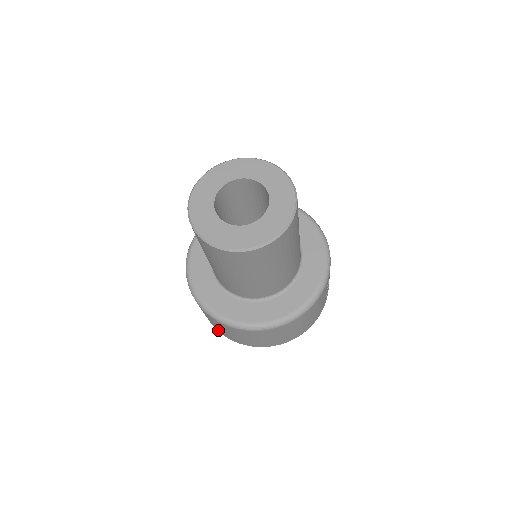
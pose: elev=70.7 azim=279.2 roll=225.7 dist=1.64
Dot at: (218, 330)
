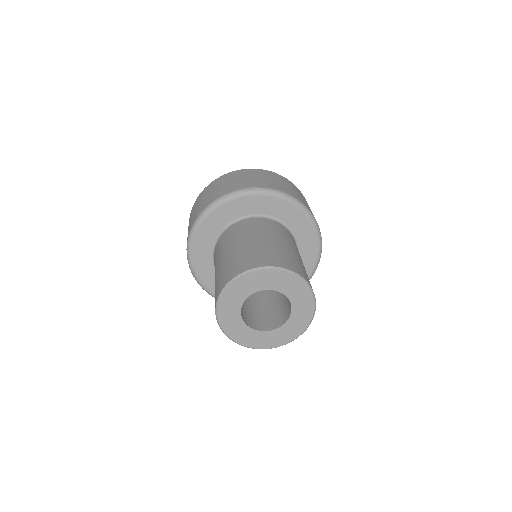
Dot at: occluded
